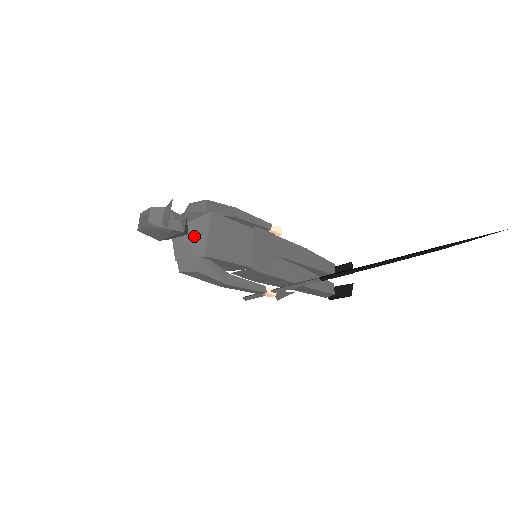
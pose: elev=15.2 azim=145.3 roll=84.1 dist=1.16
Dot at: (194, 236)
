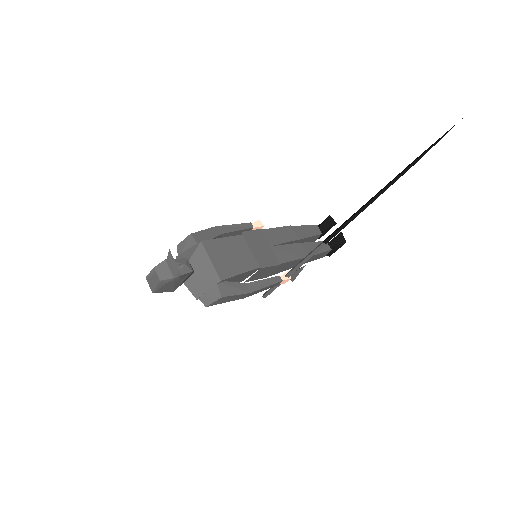
Dot at: (201, 270)
